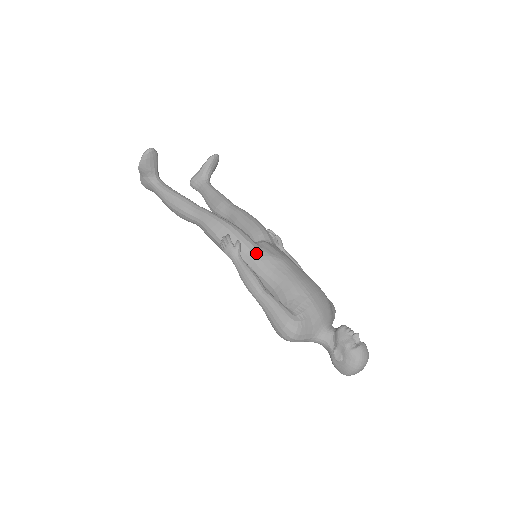
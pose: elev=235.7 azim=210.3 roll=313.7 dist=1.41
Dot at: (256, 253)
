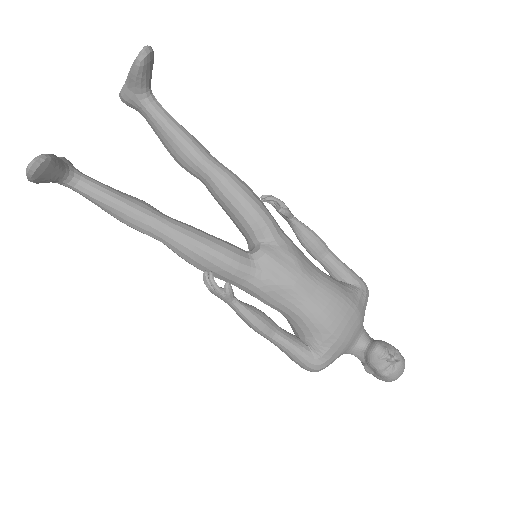
Dot at: (255, 284)
